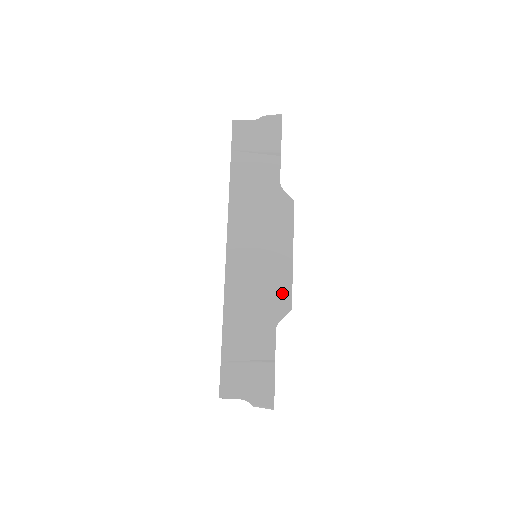
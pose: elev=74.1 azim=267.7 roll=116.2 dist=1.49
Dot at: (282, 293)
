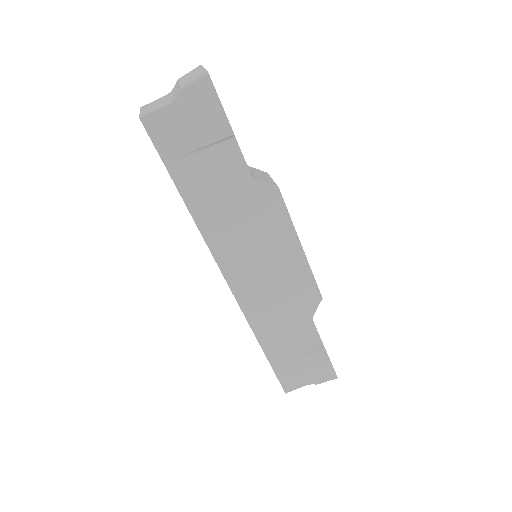
Dot at: (306, 289)
